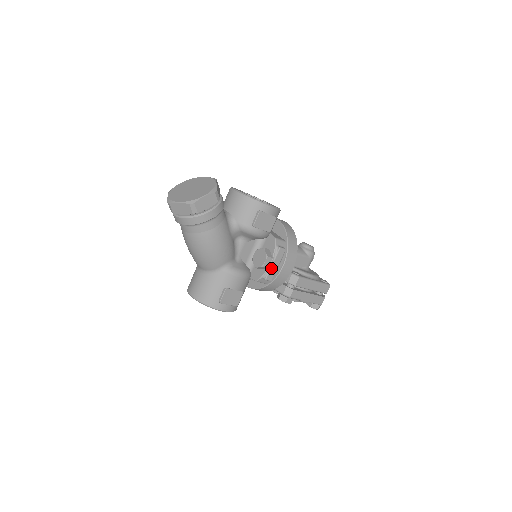
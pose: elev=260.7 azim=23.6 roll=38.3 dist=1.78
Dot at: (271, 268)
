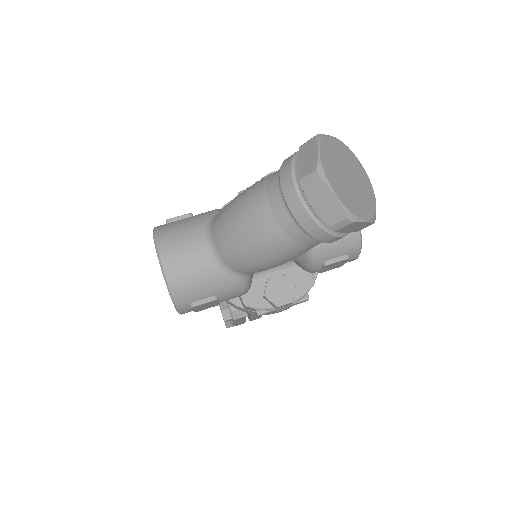
Dot at: (277, 309)
